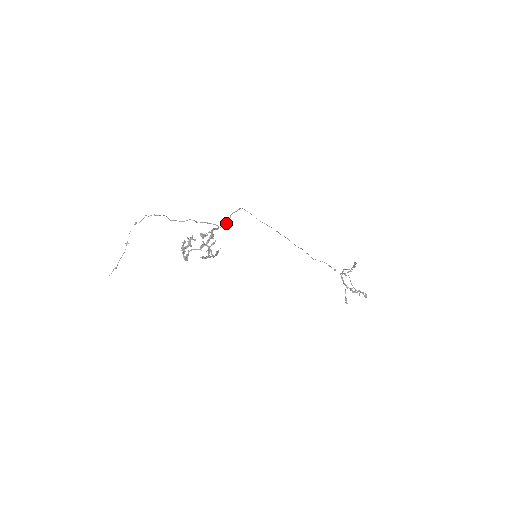
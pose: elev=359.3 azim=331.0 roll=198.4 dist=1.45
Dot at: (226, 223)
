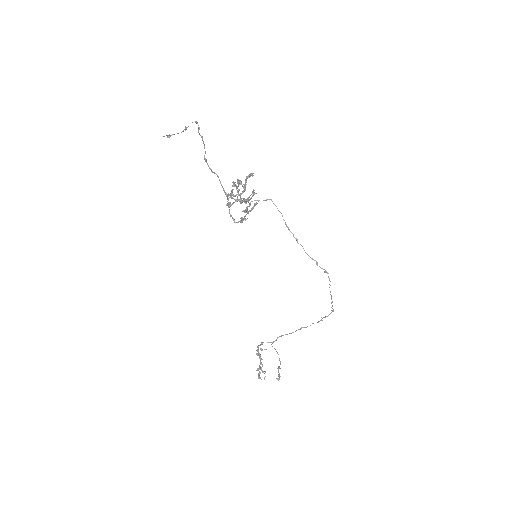
Dot at: occluded
